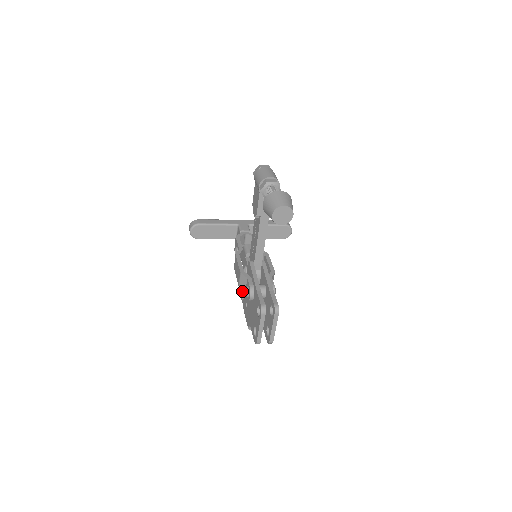
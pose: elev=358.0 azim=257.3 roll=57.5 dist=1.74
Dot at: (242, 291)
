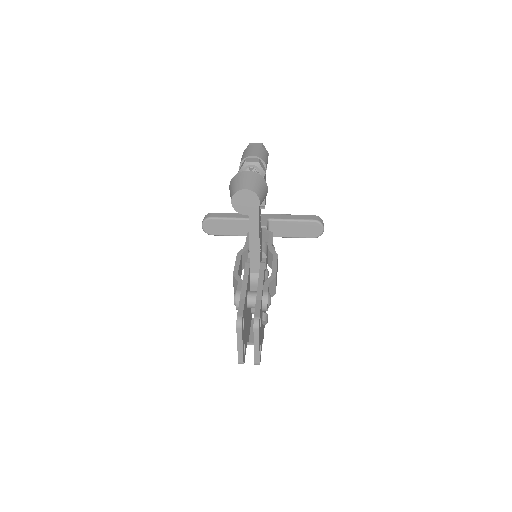
Dot at: occluded
